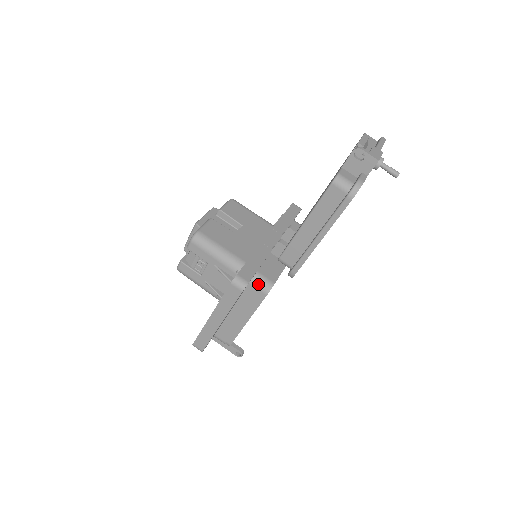
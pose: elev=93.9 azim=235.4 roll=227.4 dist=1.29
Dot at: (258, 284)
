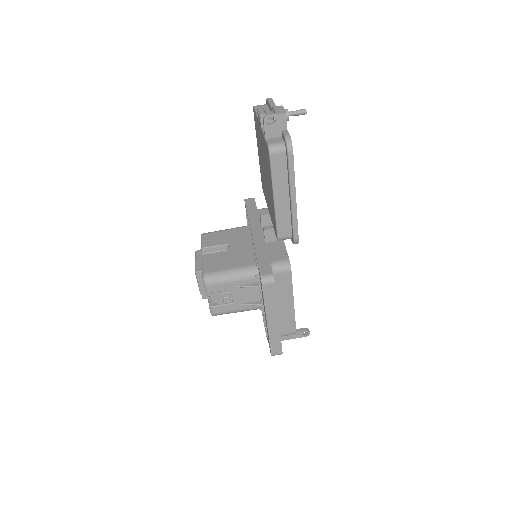
Dot at: (279, 270)
